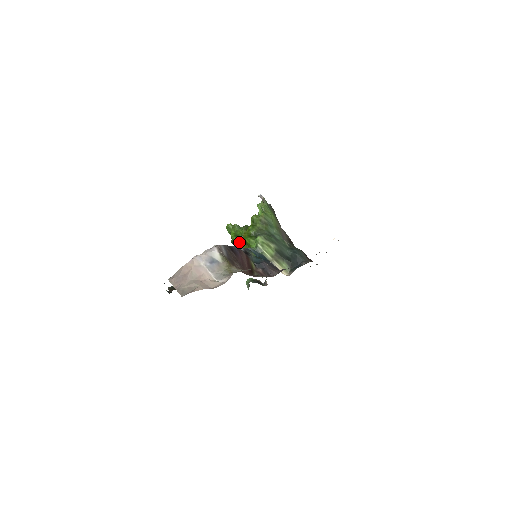
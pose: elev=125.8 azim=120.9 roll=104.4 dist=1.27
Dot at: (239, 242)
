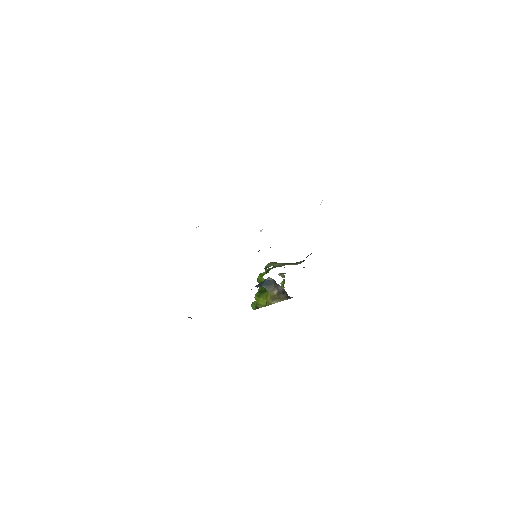
Dot at: (258, 295)
